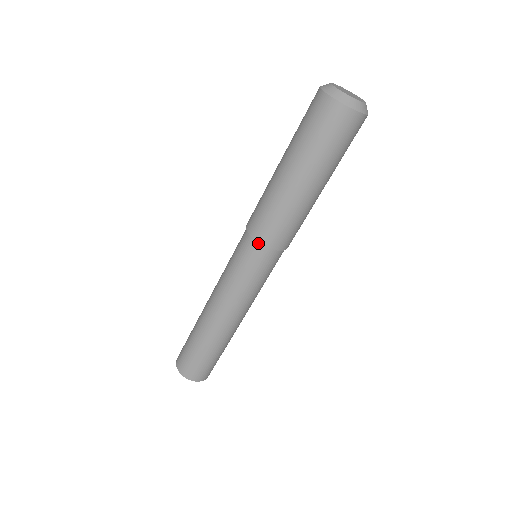
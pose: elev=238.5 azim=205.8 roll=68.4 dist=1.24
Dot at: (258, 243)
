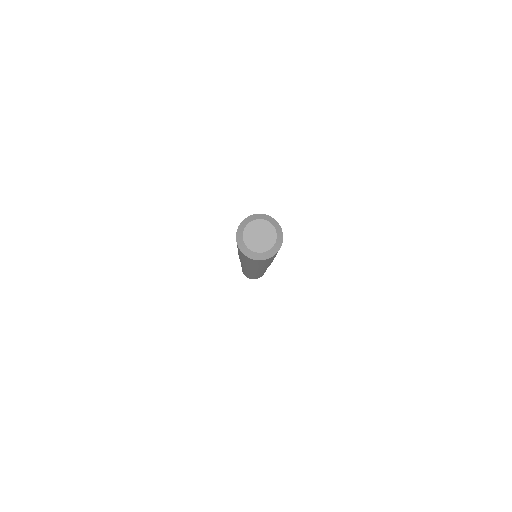
Dot at: occluded
